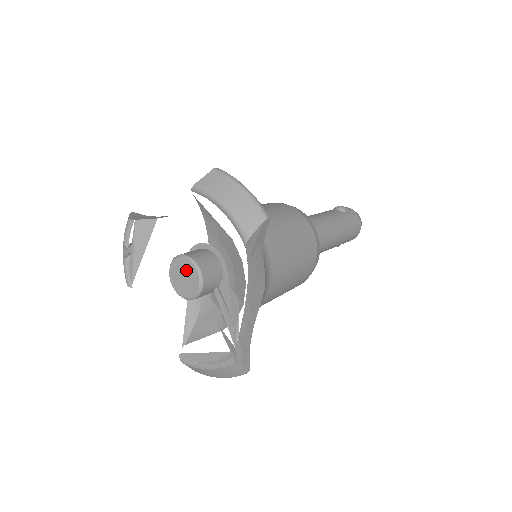
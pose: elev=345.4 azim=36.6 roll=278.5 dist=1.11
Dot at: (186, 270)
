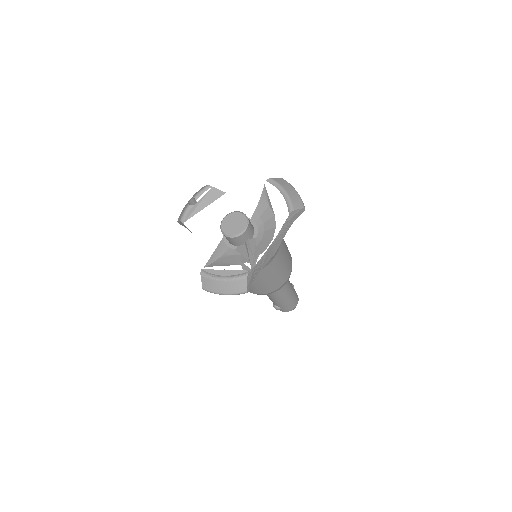
Dot at: (238, 219)
